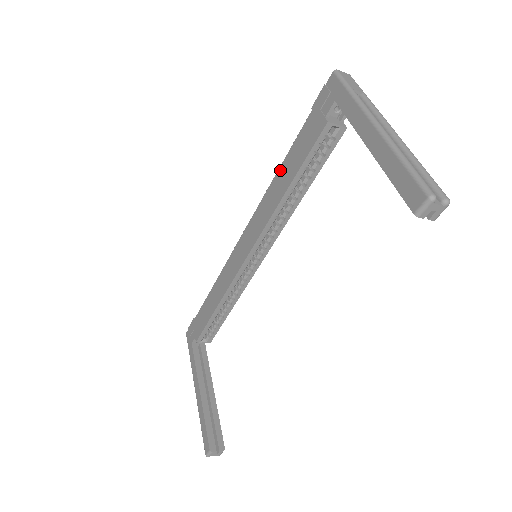
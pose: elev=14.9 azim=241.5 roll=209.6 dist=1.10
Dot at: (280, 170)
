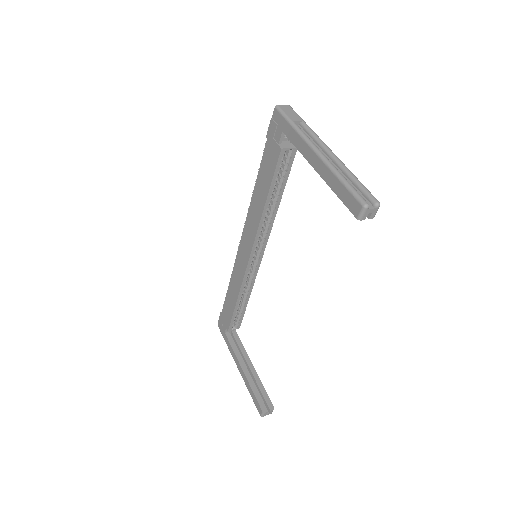
Dot at: (256, 188)
